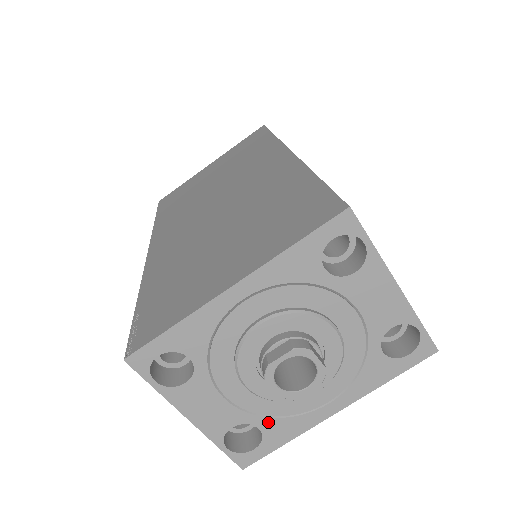
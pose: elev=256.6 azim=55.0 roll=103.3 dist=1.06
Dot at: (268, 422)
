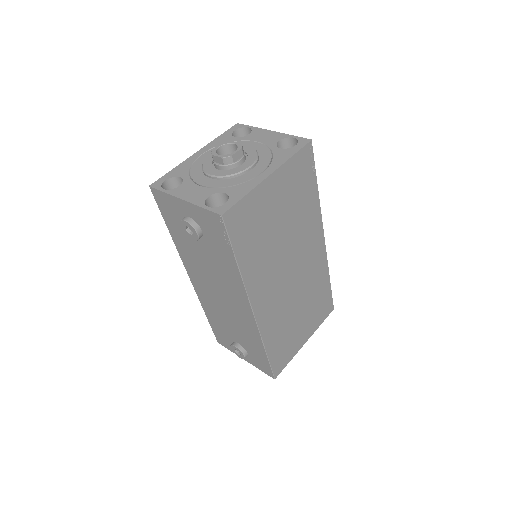
Dot at: (229, 189)
